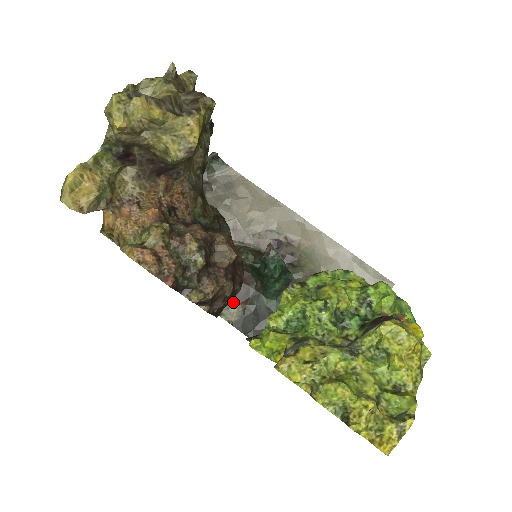
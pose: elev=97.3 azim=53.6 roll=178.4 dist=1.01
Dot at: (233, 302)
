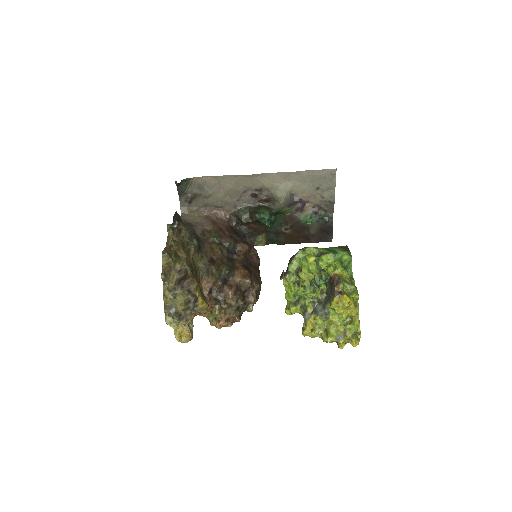
Dot at: (257, 237)
